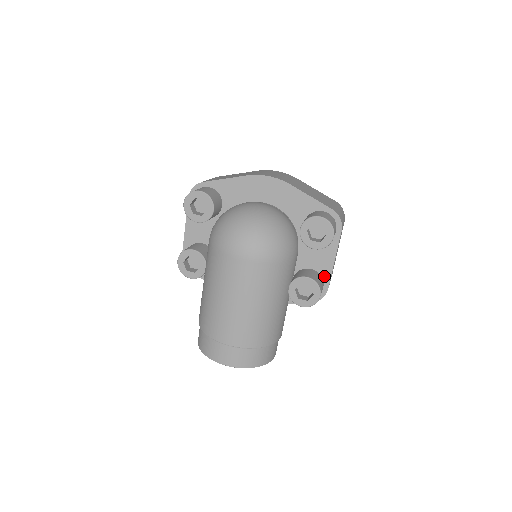
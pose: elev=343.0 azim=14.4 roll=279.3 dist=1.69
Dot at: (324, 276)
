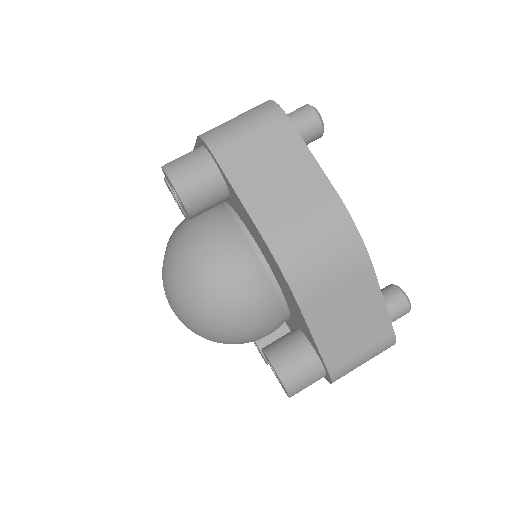
Dot at: occluded
